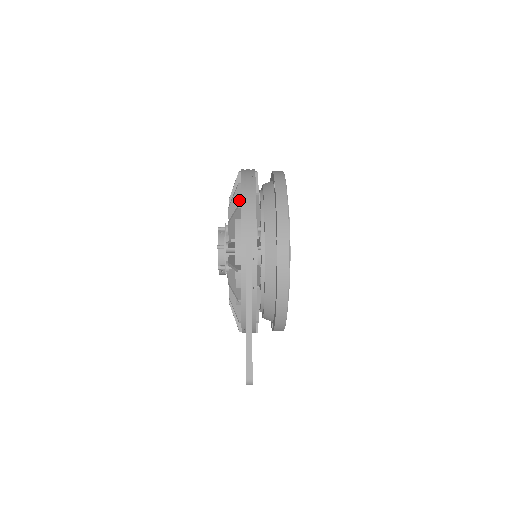
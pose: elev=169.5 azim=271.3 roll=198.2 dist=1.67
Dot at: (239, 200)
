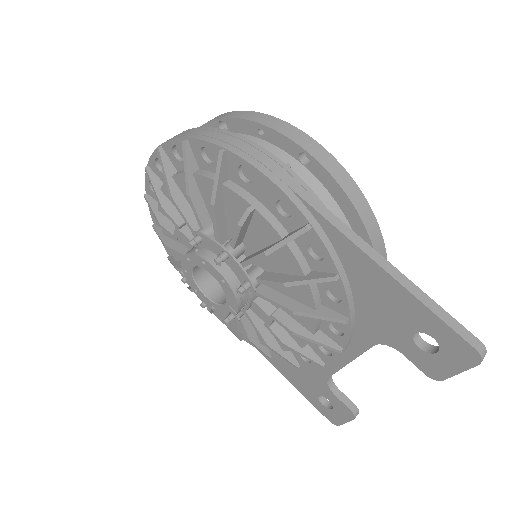
Dot at: (197, 170)
